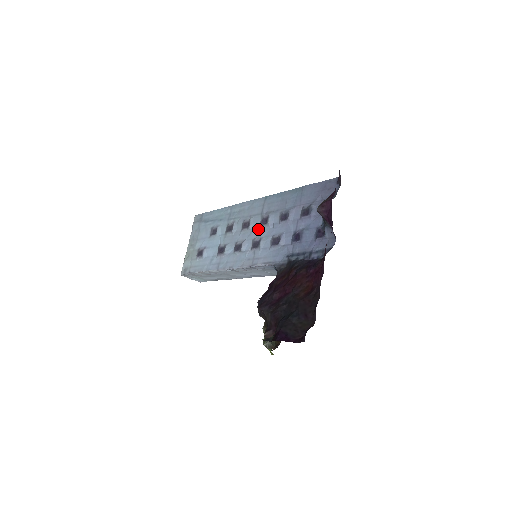
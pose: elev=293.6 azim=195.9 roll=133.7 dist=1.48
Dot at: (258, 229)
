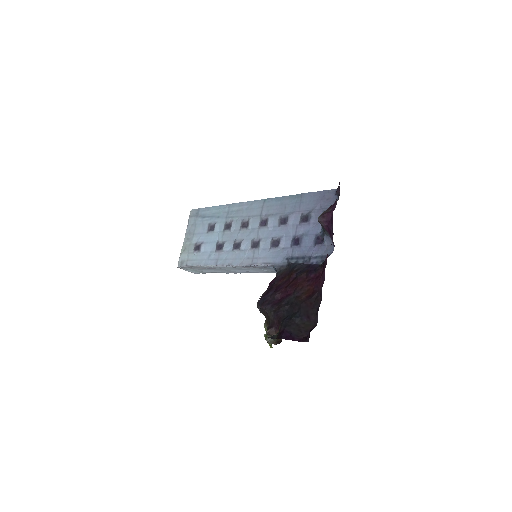
Dot at: (257, 230)
